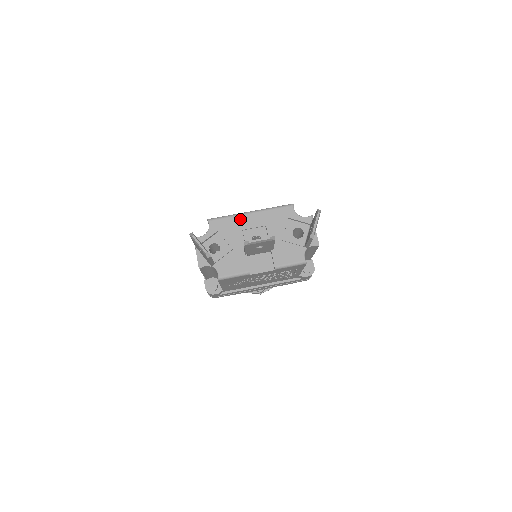
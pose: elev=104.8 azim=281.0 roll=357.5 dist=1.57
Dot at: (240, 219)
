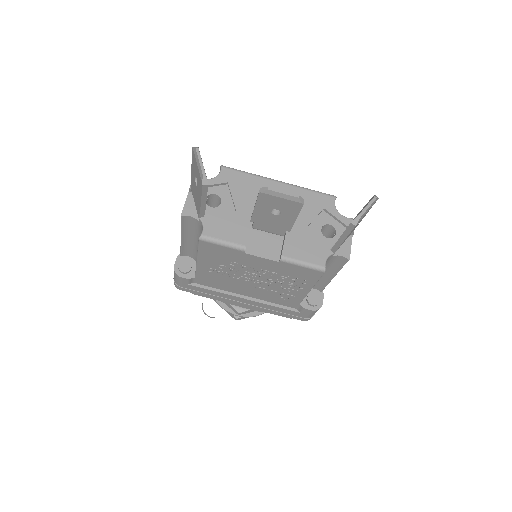
Dot at: (262, 182)
